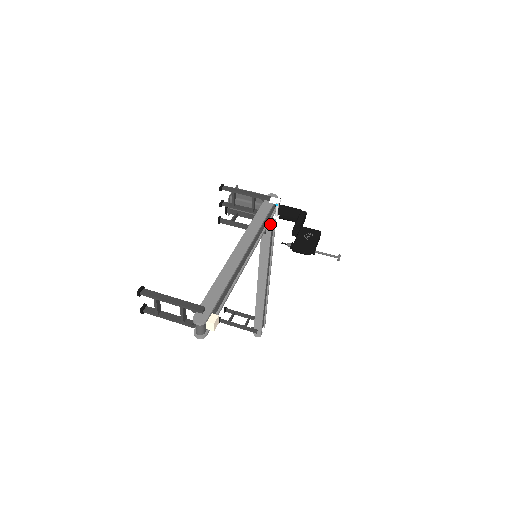
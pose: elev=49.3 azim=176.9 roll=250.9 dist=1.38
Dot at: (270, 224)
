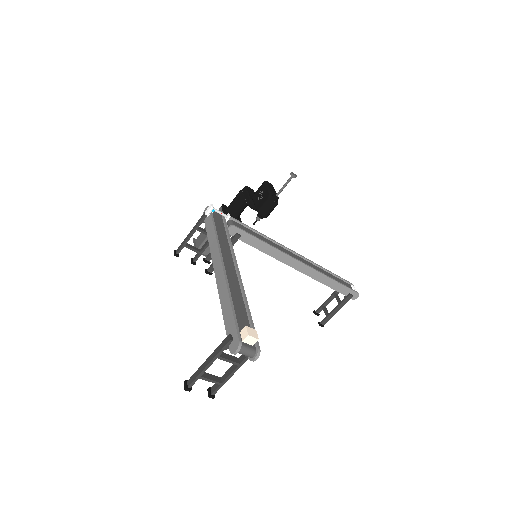
Dot at: (232, 227)
